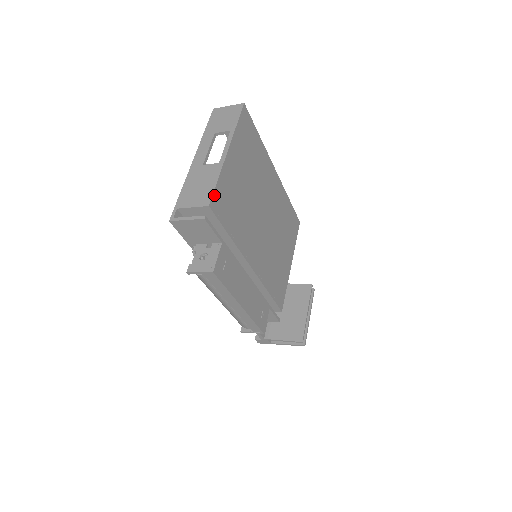
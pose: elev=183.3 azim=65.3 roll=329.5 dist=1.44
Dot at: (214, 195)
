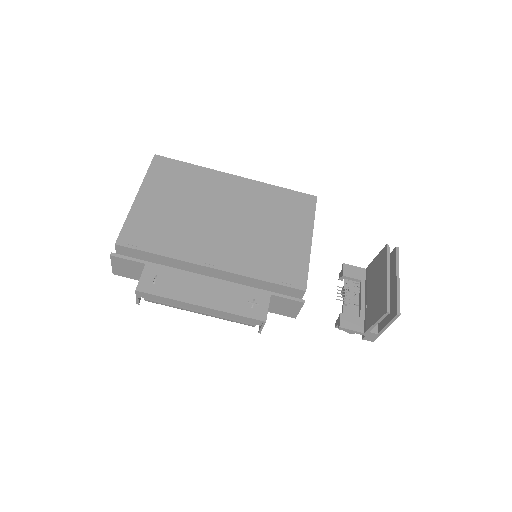
Dot at: (122, 234)
